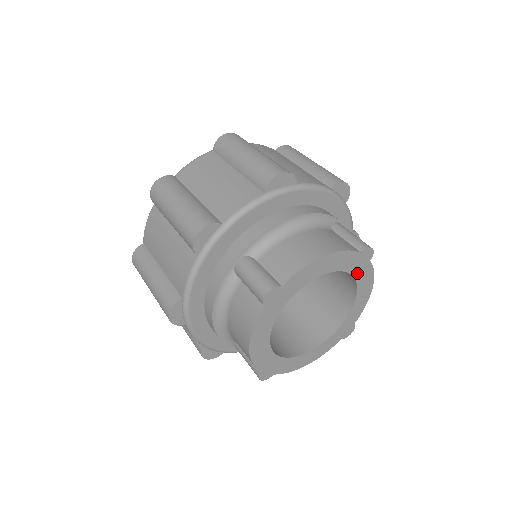
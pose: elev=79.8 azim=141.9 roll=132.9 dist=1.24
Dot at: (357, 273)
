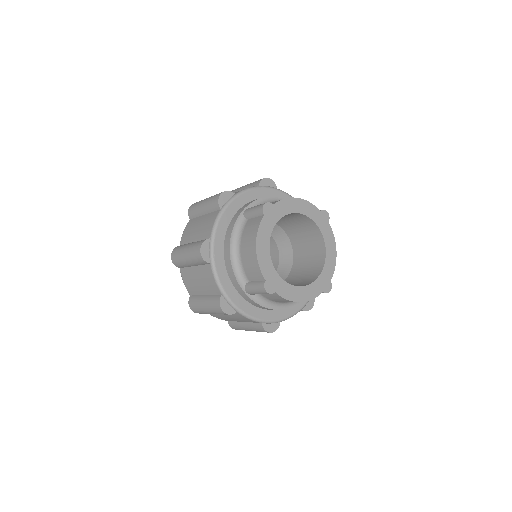
Dot at: (322, 228)
